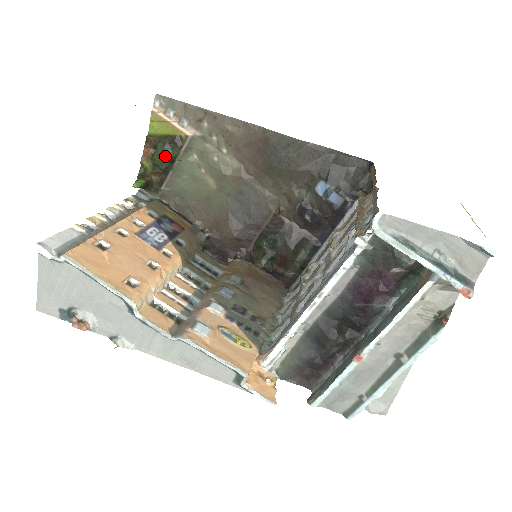
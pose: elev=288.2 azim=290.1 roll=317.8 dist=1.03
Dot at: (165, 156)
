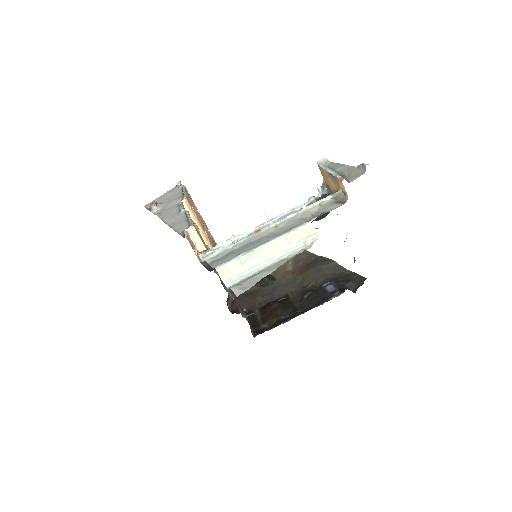
Dot at: occluded
